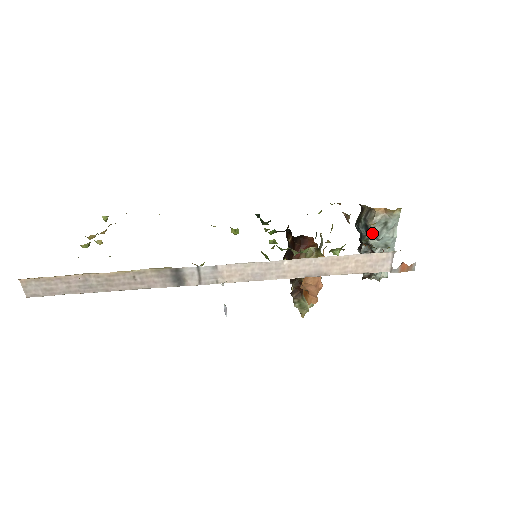
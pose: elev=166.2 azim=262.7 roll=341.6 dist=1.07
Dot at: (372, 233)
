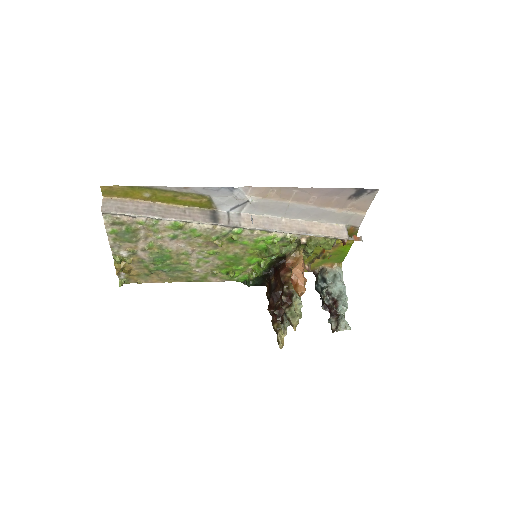
Dot at: (328, 280)
